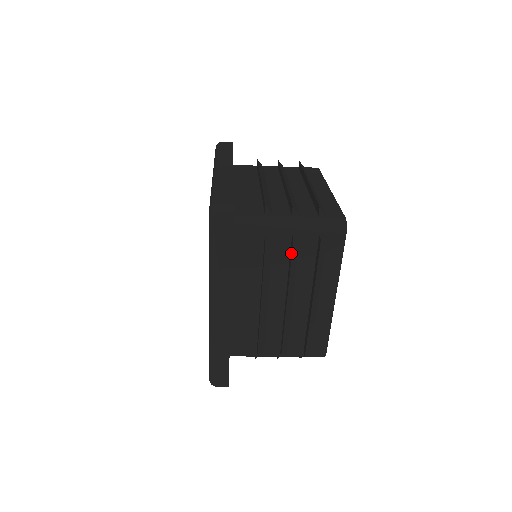
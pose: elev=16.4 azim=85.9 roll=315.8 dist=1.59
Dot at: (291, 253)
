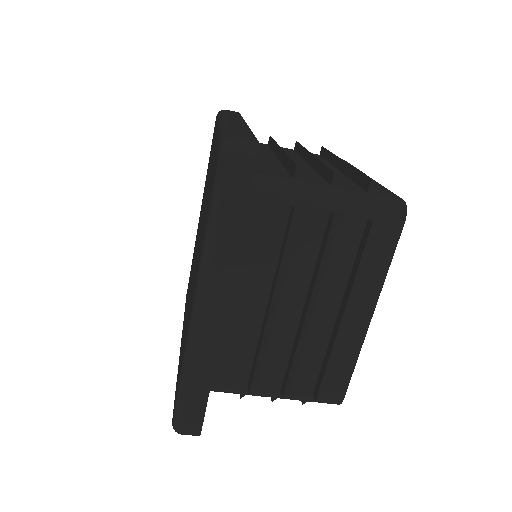
Dot at: (326, 238)
